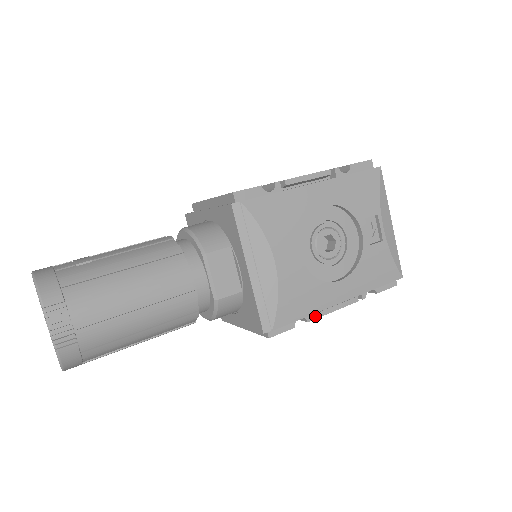
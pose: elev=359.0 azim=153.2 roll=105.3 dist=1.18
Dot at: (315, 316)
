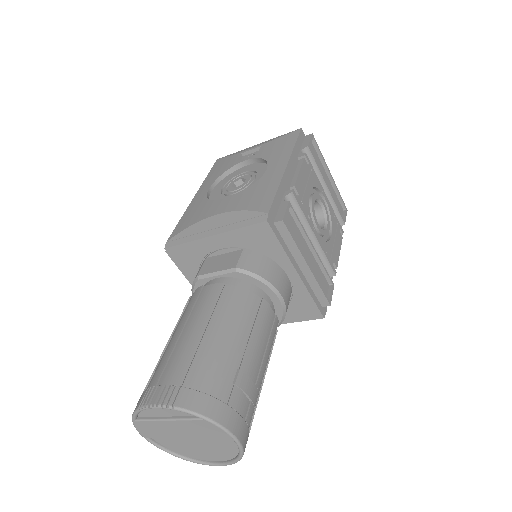
Dot at: (292, 188)
